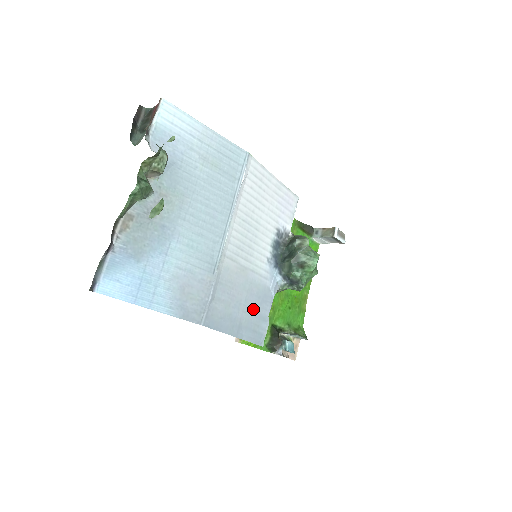
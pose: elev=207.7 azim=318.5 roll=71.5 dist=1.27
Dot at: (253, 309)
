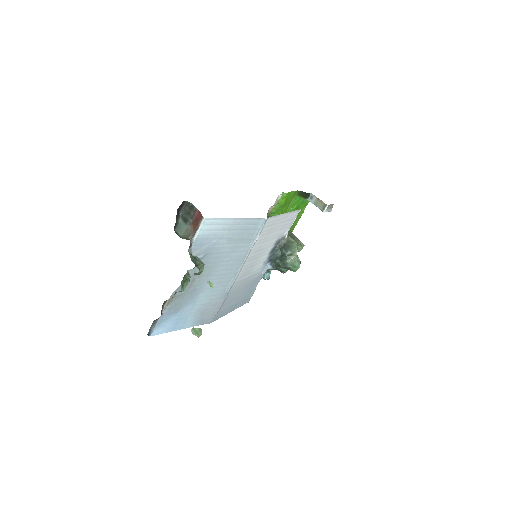
Dot at: (246, 292)
